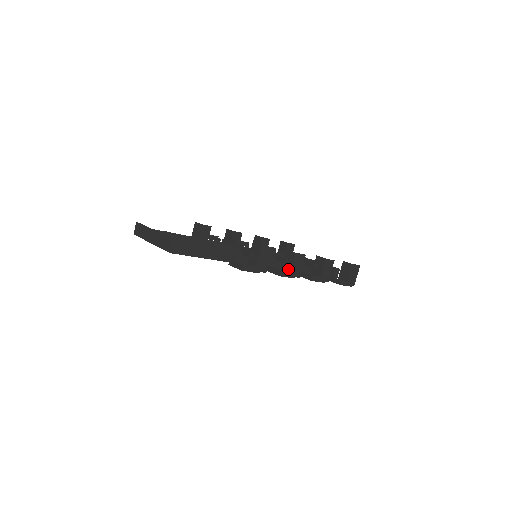
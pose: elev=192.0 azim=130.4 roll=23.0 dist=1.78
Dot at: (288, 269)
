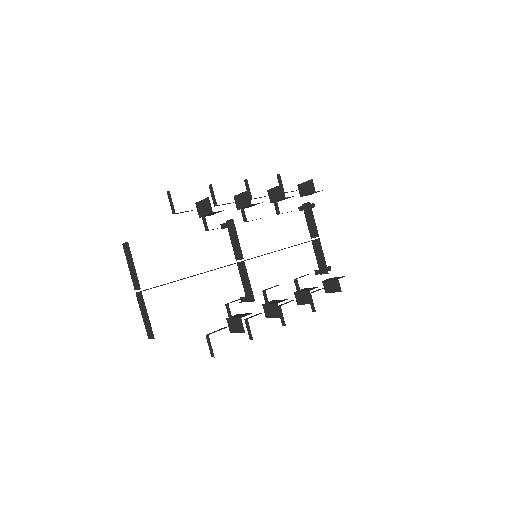
Dot at: (268, 314)
